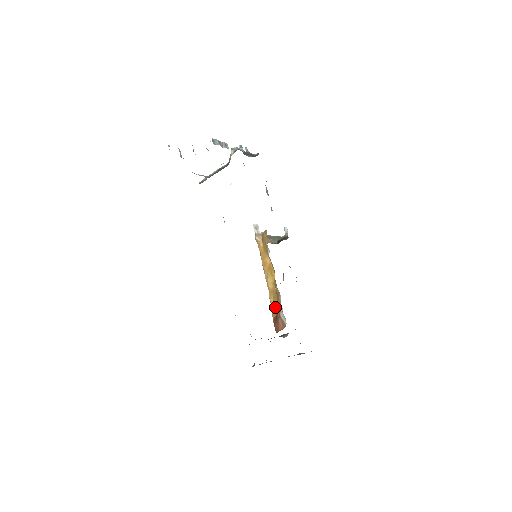
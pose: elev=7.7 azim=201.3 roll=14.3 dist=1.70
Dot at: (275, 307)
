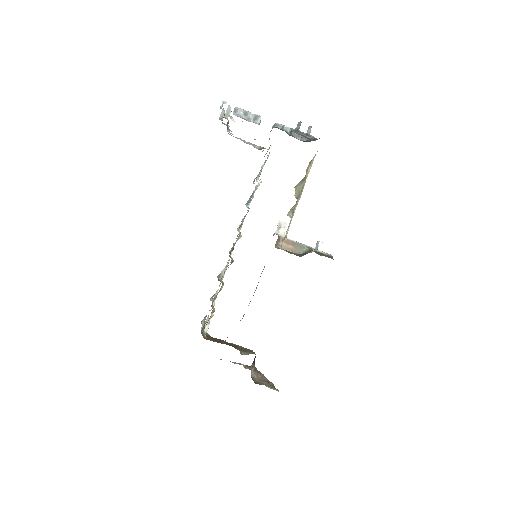
Dot at: (242, 318)
